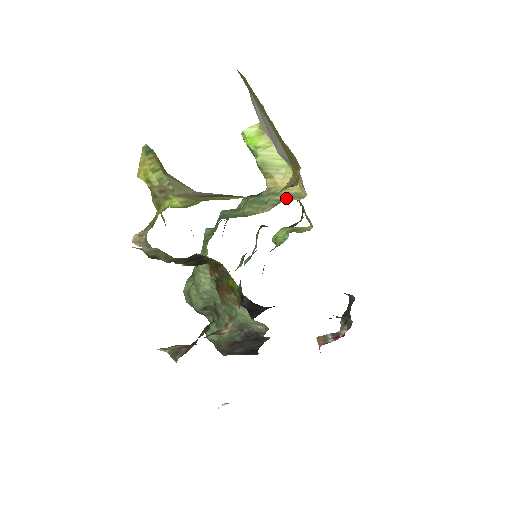
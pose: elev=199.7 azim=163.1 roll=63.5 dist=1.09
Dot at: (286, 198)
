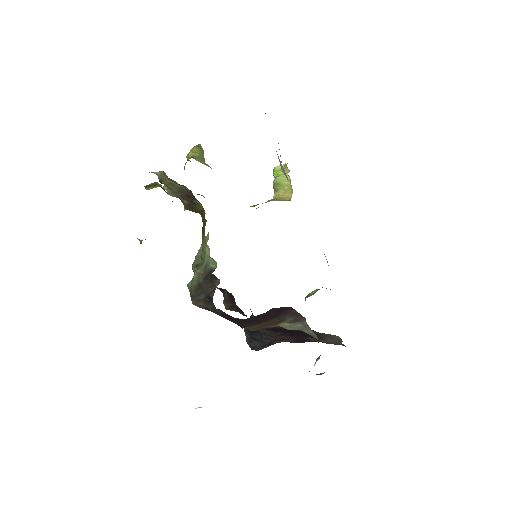
Dot at: (278, 200)
